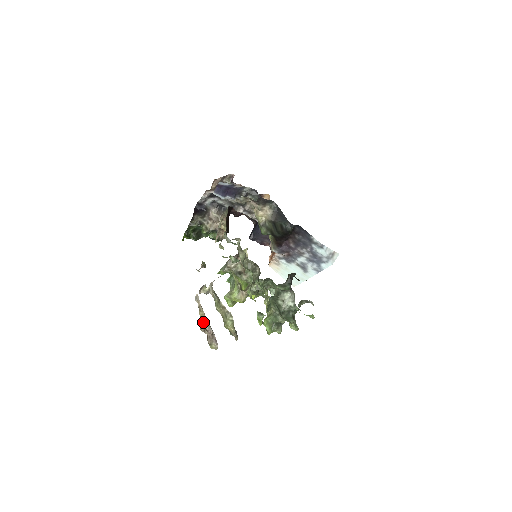
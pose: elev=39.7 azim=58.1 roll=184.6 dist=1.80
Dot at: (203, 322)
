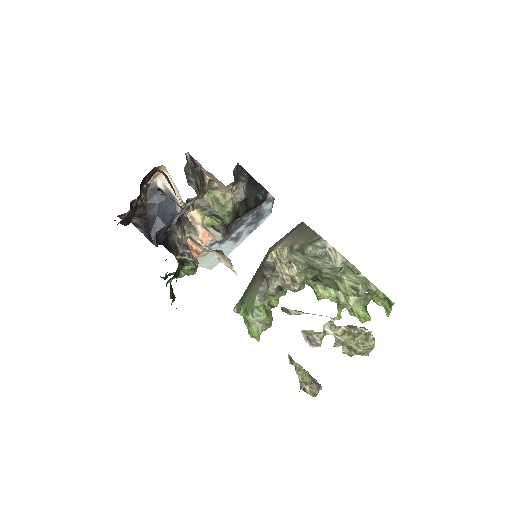
Dot at: (304, 379)
